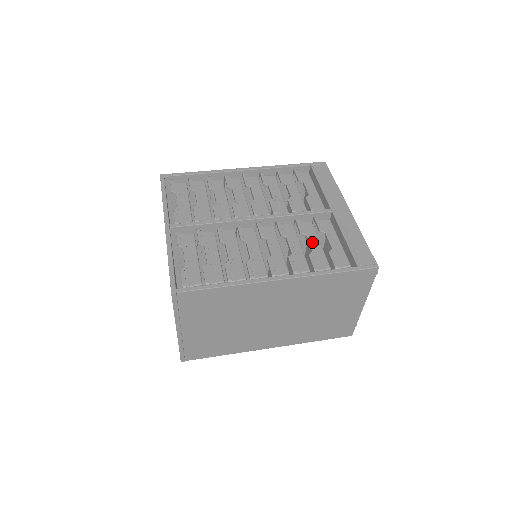
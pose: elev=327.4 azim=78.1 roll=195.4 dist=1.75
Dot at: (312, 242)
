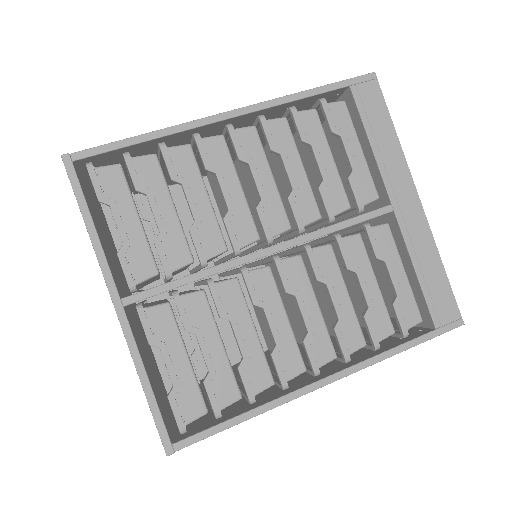
Dot at: (365, 282)
